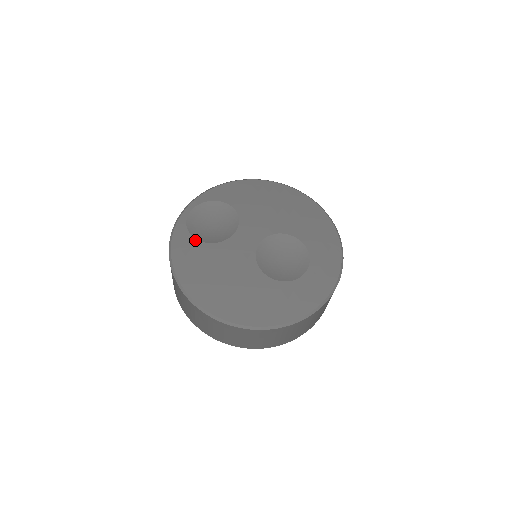
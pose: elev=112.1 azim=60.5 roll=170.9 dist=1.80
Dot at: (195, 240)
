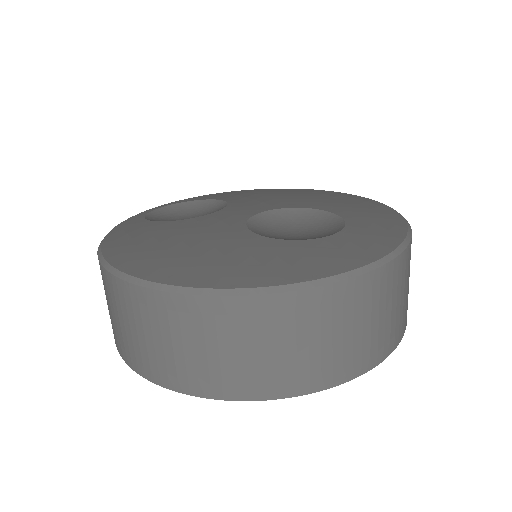
Dot at: (151, 221)
